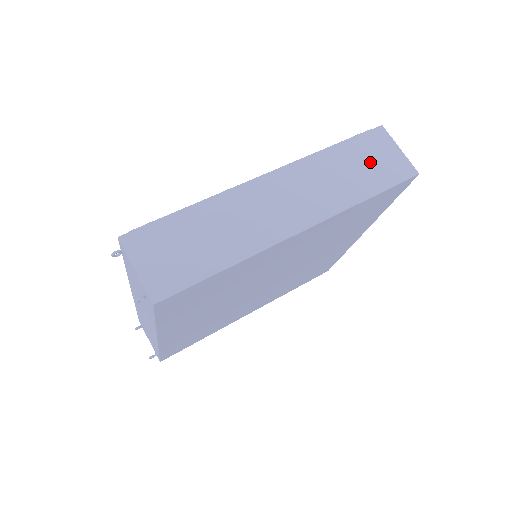
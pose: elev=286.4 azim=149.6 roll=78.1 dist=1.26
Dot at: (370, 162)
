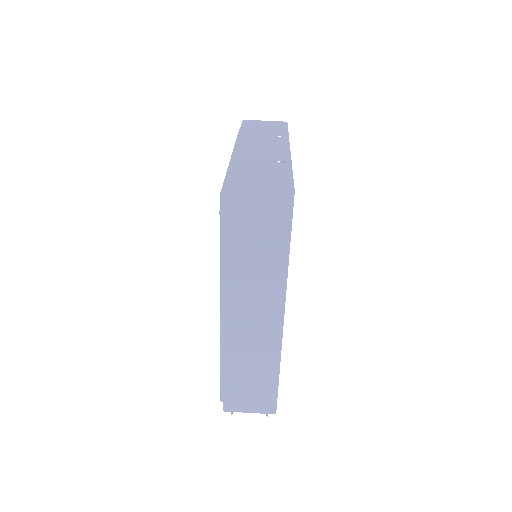
Dot at: (256, 230)
